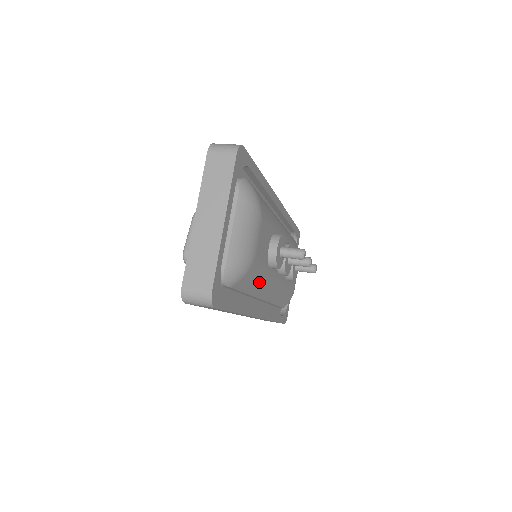
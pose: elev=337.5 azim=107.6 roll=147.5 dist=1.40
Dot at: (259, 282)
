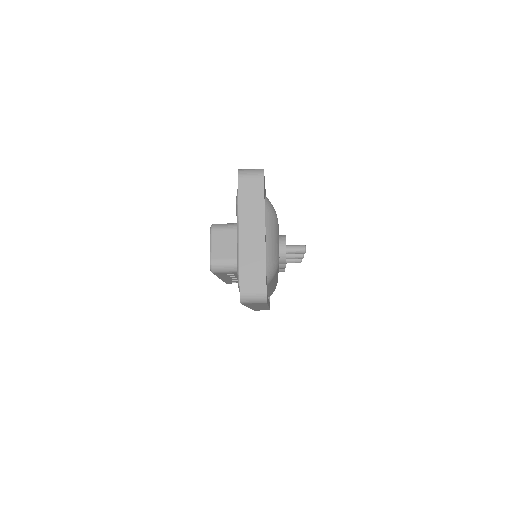
Dot at: occluded
